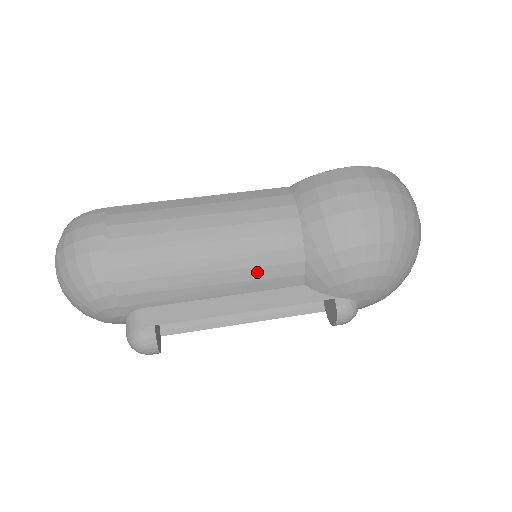
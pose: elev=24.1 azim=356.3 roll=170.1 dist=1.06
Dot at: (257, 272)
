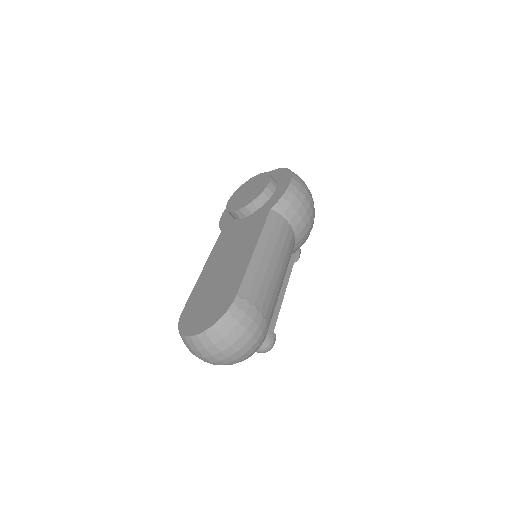
Dot at: occluded
